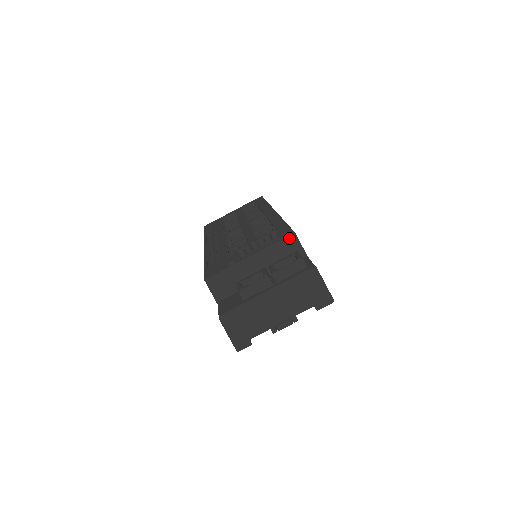
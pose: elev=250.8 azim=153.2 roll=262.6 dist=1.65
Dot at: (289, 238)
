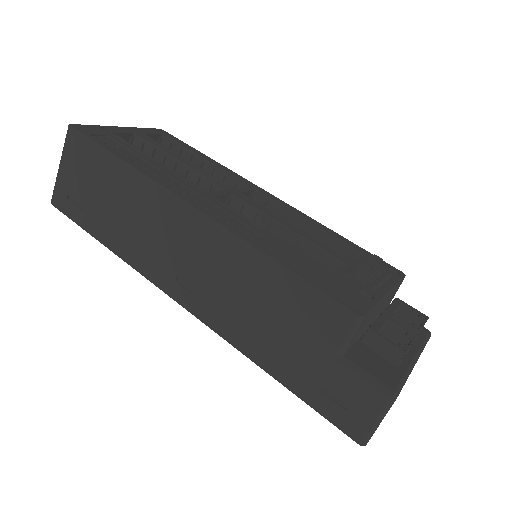
Dot at: (403, 279)
